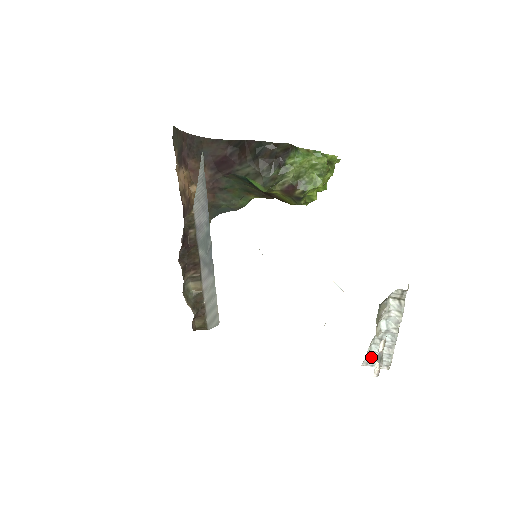
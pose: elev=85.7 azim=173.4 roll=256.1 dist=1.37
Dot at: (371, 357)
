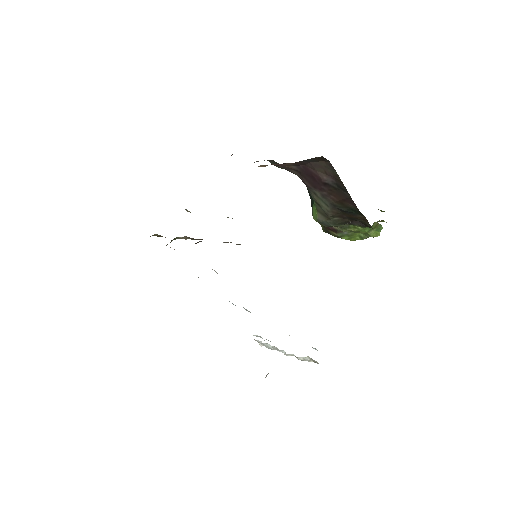
Dot at: (260, 341)
